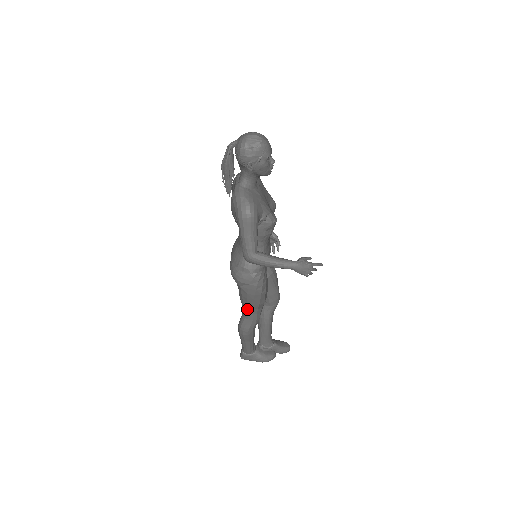
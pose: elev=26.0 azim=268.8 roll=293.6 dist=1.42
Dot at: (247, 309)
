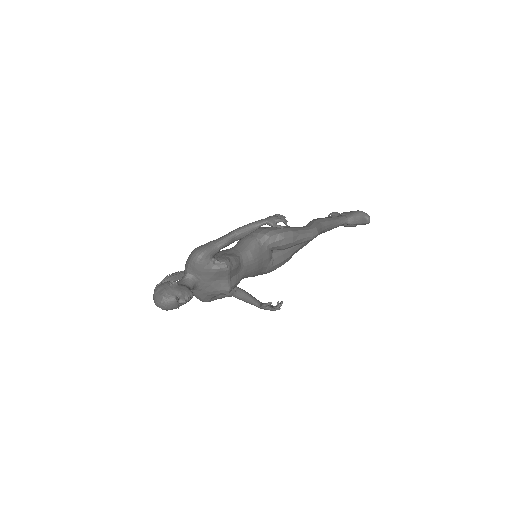
Dot at: occluded
